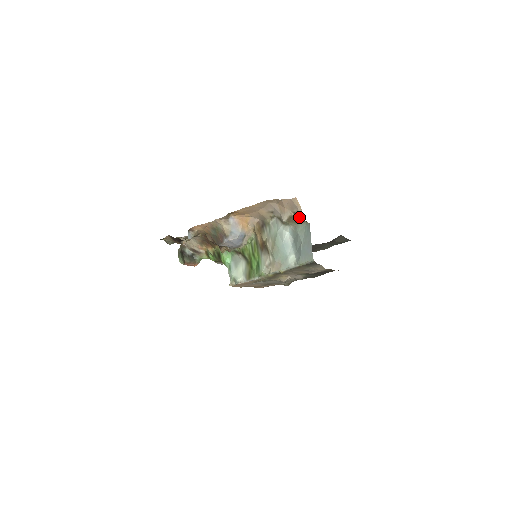
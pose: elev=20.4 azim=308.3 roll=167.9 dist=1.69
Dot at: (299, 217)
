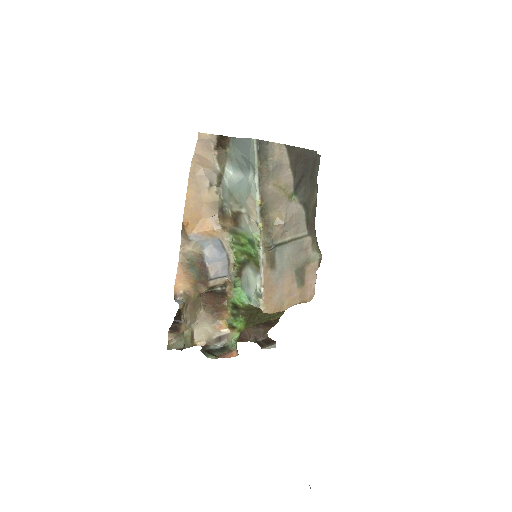
Dot at: (222, 147)
